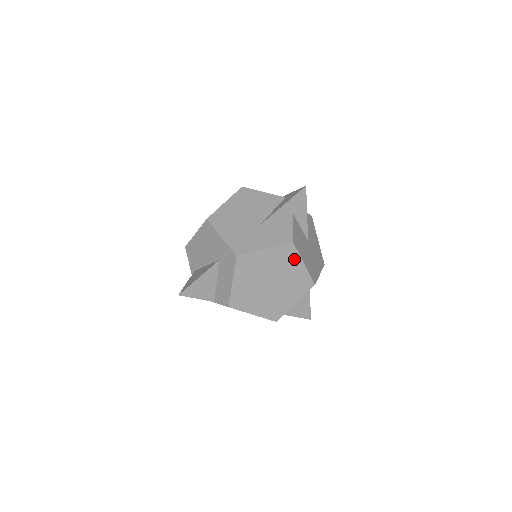
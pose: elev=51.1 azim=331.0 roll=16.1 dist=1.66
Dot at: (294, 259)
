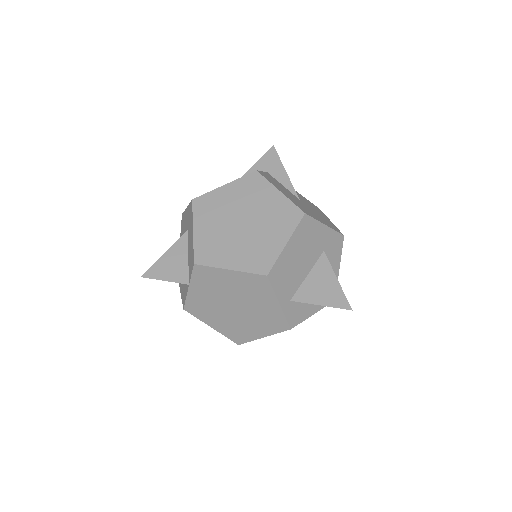
Dot at: (264, 188)
